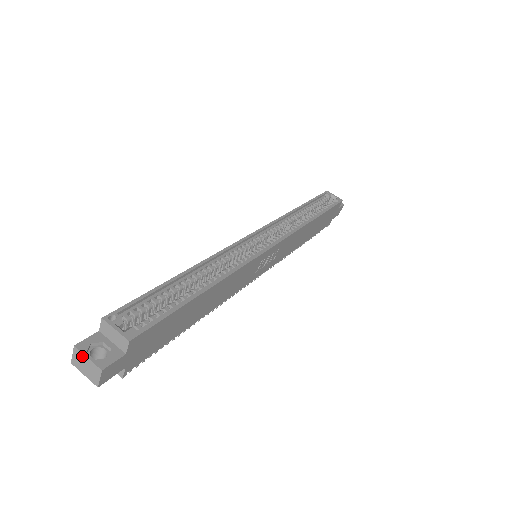
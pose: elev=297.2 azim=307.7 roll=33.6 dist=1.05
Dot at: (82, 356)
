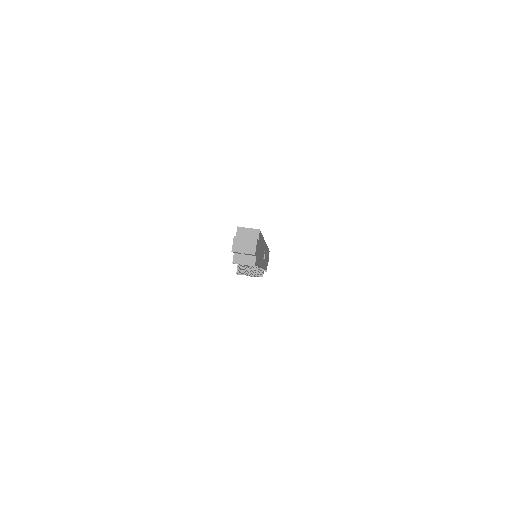
Dot at: (241, 239)
